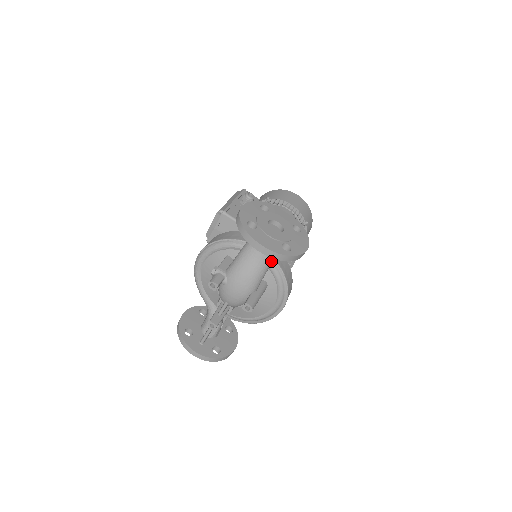
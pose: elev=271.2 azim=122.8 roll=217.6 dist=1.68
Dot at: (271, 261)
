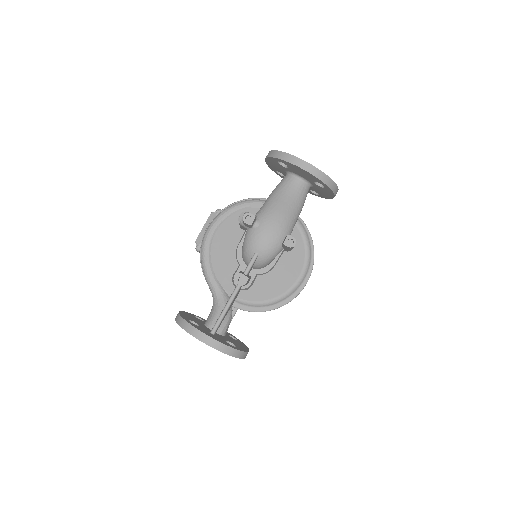
Dot at: (302, 205)
